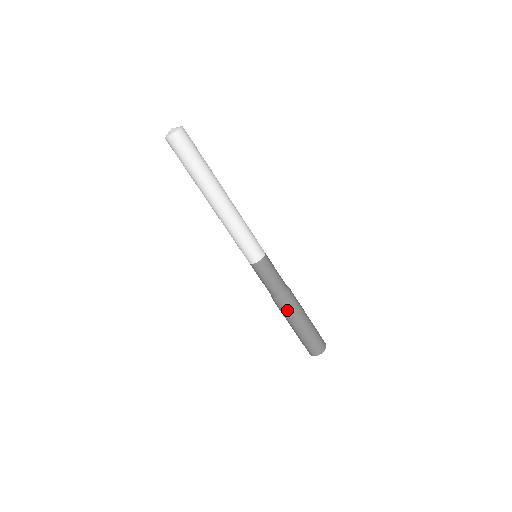
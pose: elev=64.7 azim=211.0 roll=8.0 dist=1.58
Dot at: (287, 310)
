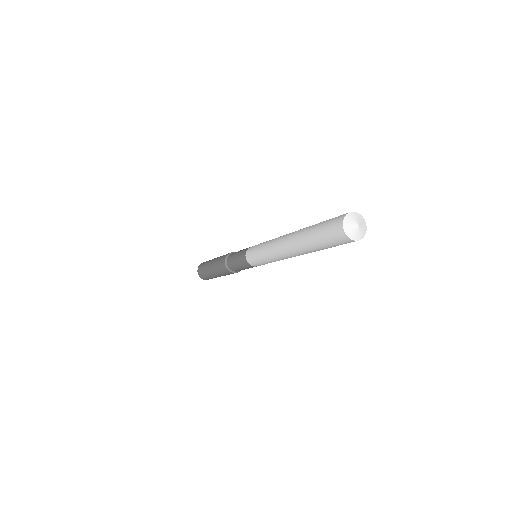
Dot at: occluded
